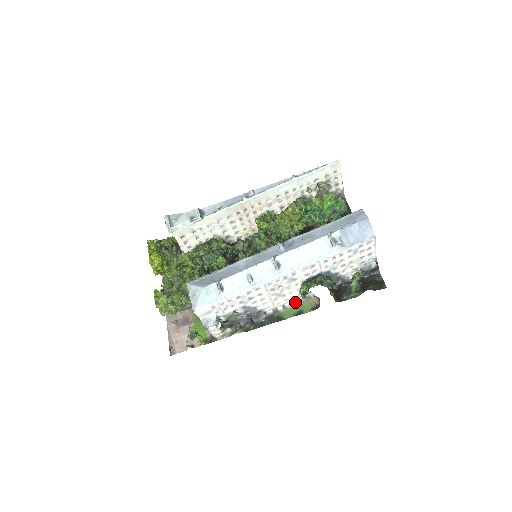
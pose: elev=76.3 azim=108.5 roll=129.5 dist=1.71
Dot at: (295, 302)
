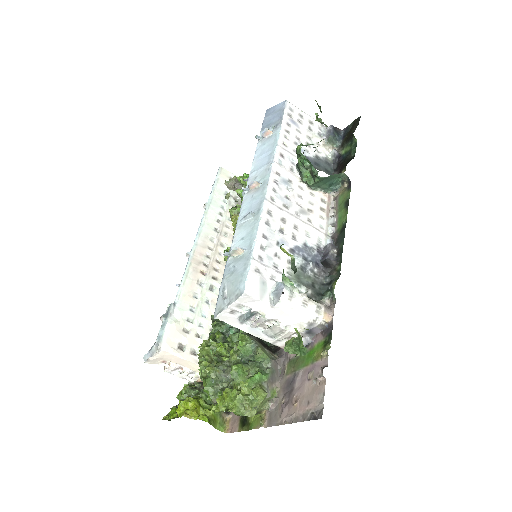
Dot at: (332, 212)
